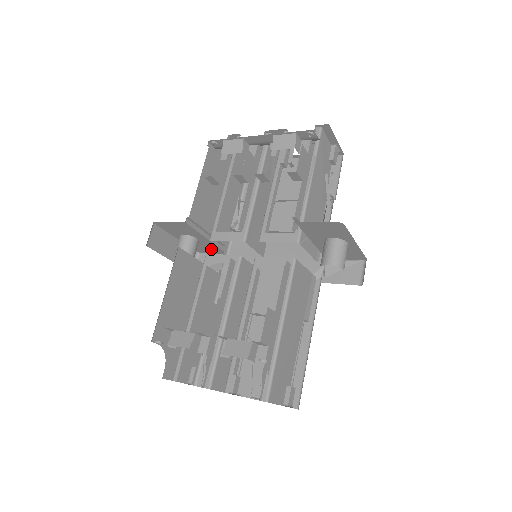
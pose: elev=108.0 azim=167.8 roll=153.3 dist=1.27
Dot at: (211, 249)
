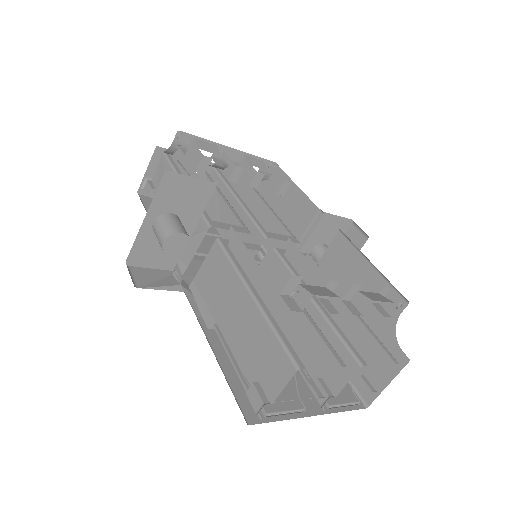
Dot at: (162, 257)
